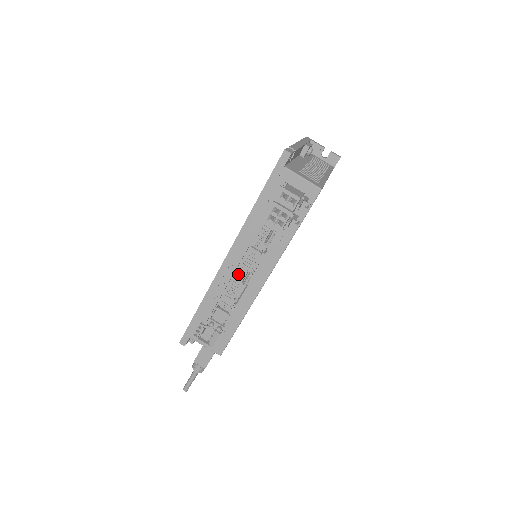
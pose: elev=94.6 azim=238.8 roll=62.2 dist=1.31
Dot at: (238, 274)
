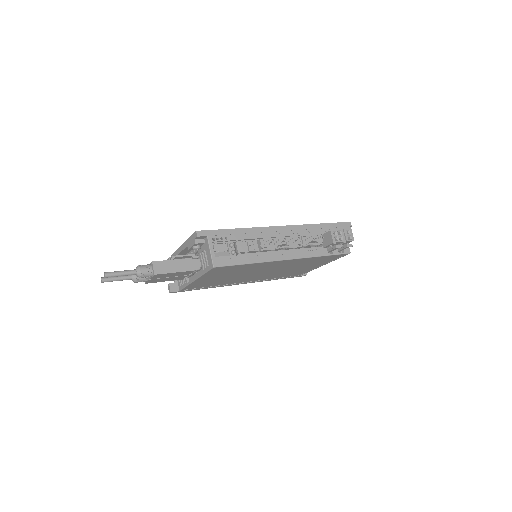
Dot at: (280, 239)
